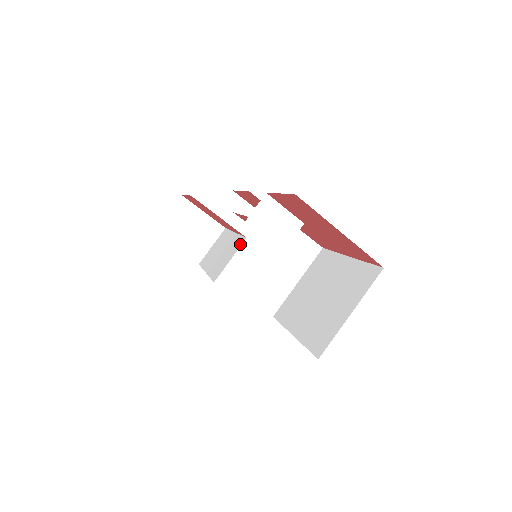
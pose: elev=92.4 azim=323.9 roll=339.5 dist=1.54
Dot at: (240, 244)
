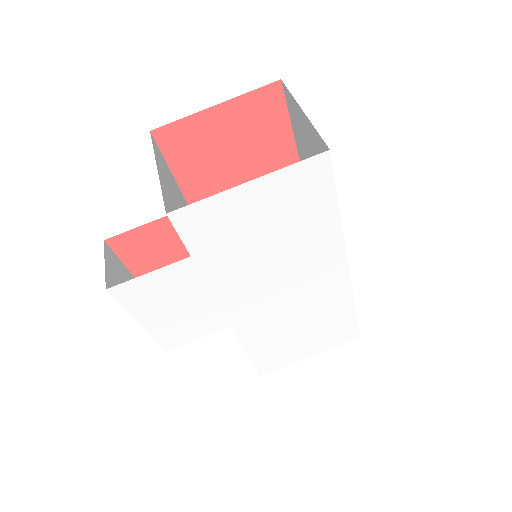
Dot at: occluded
